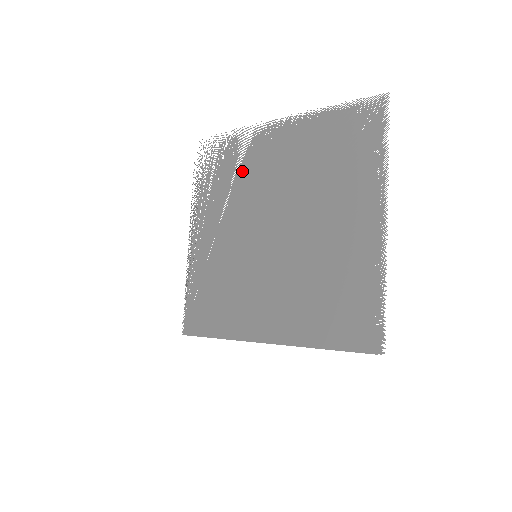
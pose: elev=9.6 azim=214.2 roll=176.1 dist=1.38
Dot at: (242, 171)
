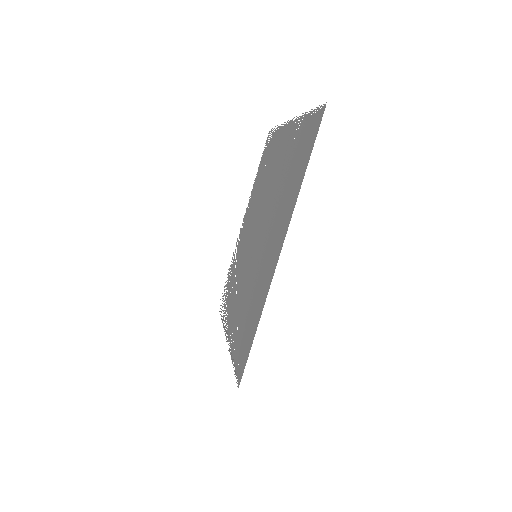
Dot at: occluded
